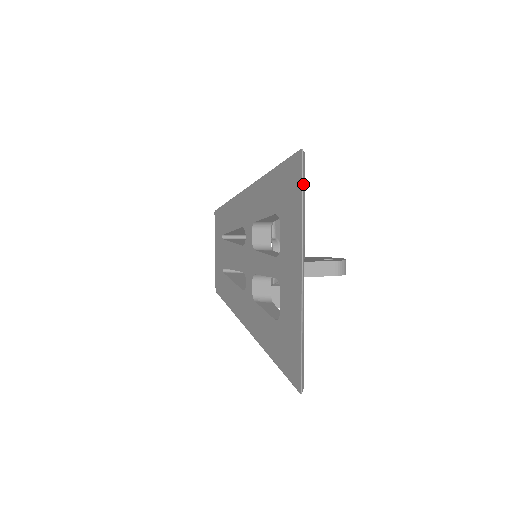
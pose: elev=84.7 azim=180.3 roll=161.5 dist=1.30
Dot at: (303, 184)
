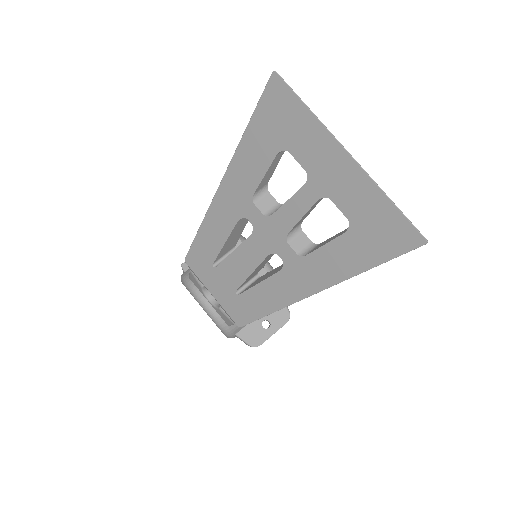
Dot at: (294, 93)
